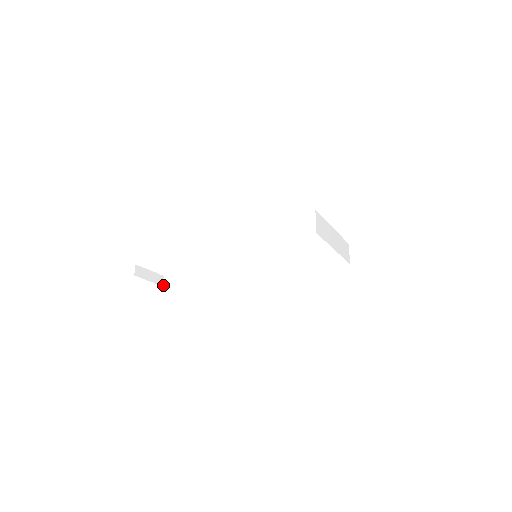
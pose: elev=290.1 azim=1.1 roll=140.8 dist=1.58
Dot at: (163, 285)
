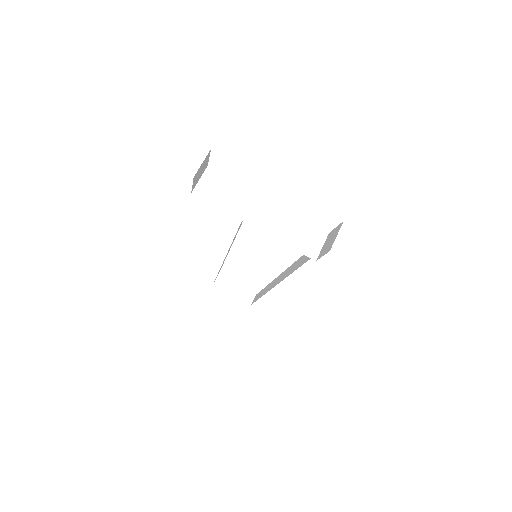
Dot at: (251, 304)
